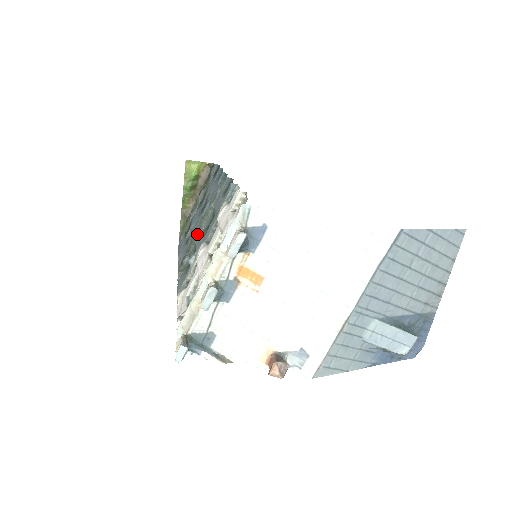
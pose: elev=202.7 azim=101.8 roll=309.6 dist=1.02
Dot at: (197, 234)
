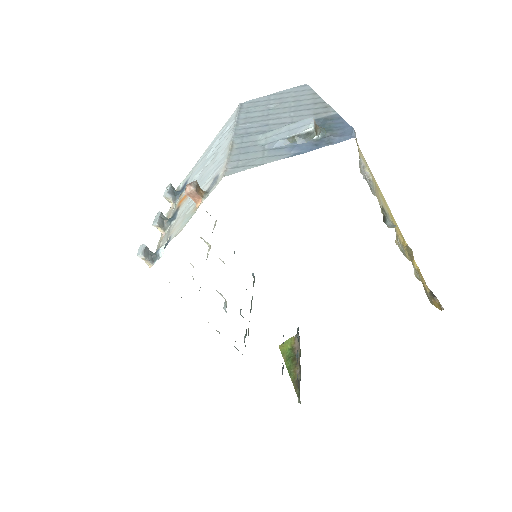
Dot at: (240, 309)
